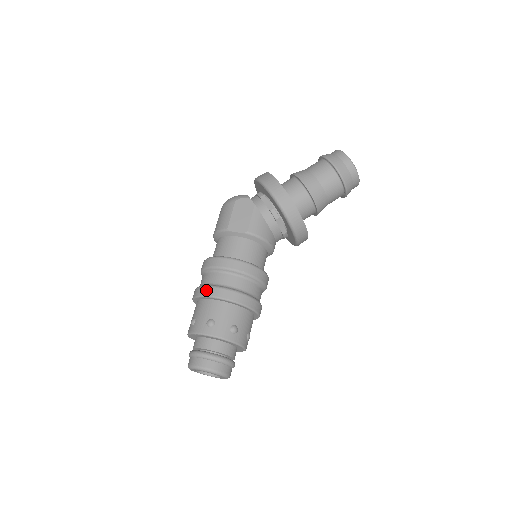
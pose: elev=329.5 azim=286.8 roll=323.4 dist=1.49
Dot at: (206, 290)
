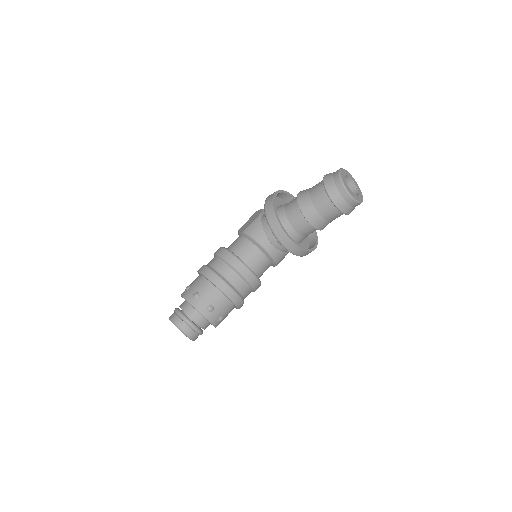
Dot at: occluded
